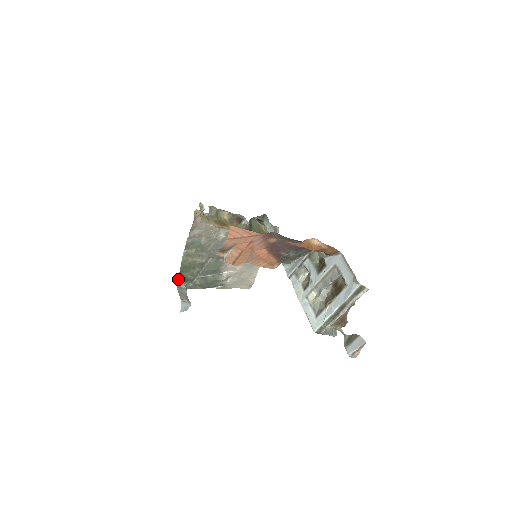
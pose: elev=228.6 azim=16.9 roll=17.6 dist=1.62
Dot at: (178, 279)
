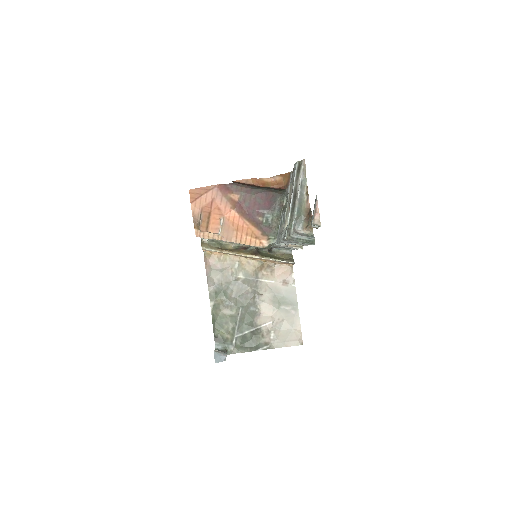
Dot at: (215, 341)
